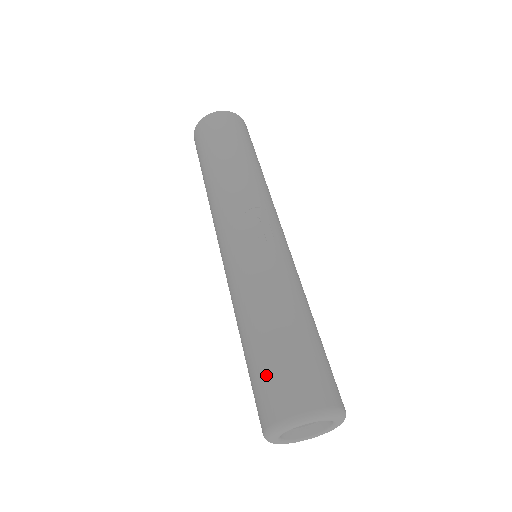
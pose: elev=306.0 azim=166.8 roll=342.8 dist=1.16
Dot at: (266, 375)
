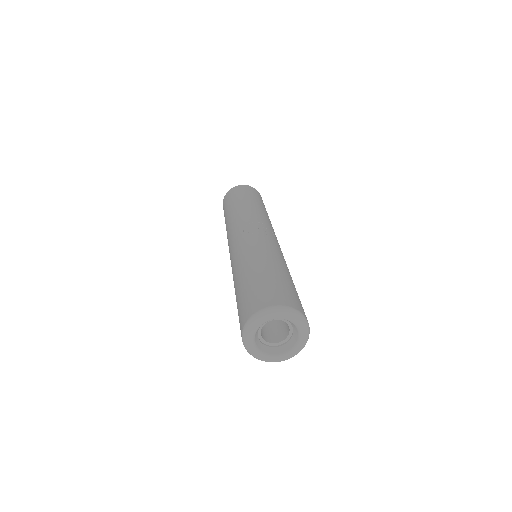
Dot at: (246, 296)
